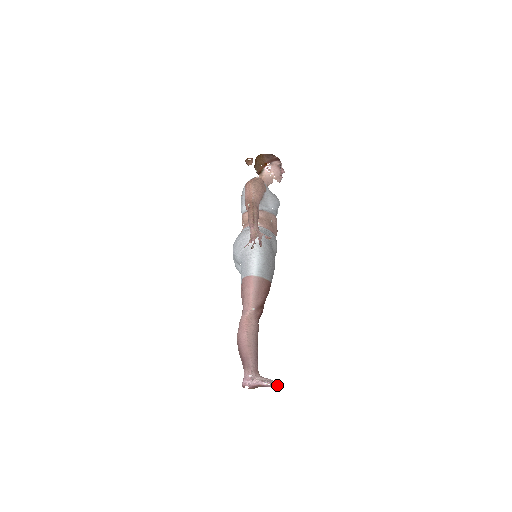
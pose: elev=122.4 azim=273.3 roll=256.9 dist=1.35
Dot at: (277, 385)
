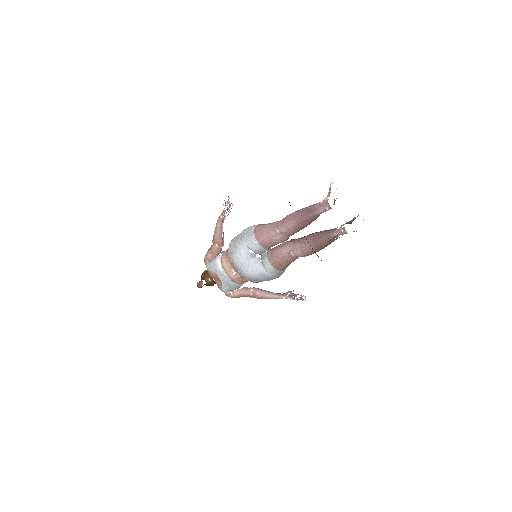
Dot at: occluded
